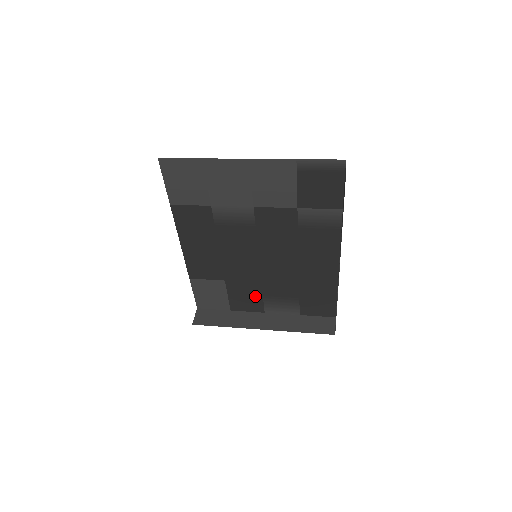
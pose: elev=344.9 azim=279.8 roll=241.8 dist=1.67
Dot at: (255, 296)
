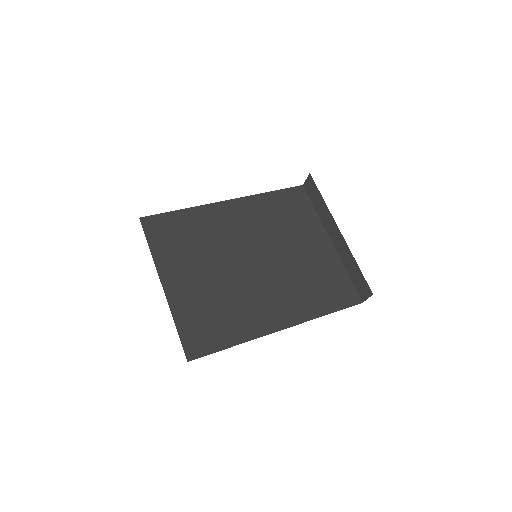
Dot at: occluded
